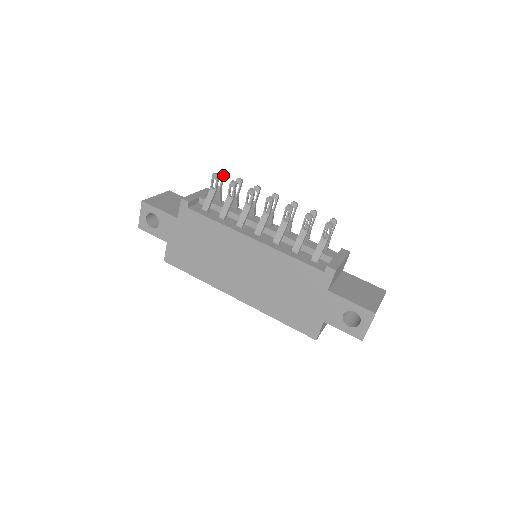
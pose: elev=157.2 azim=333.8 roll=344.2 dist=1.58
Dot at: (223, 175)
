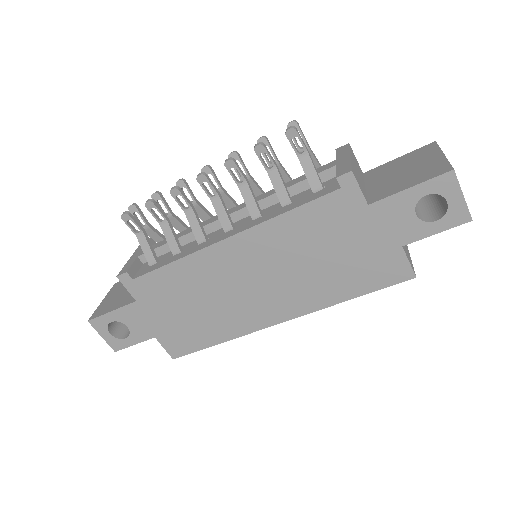
Dot at: (135, 208)
